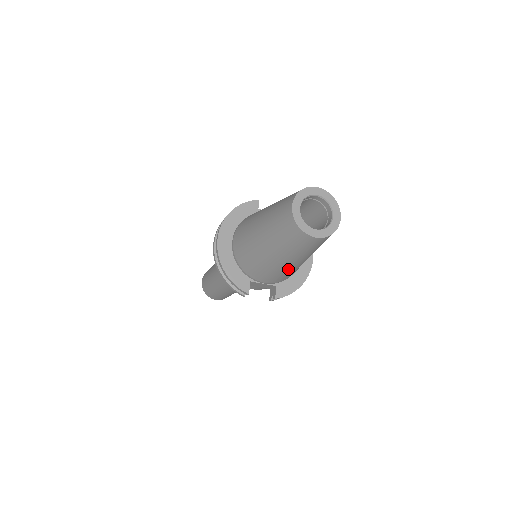
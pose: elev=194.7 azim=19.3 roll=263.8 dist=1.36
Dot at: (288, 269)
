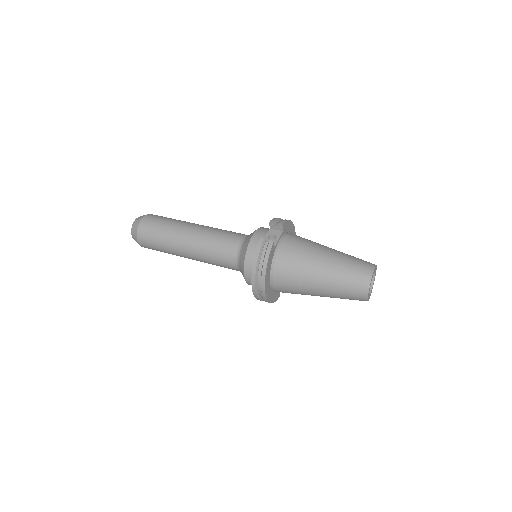
Dot at: occluded
